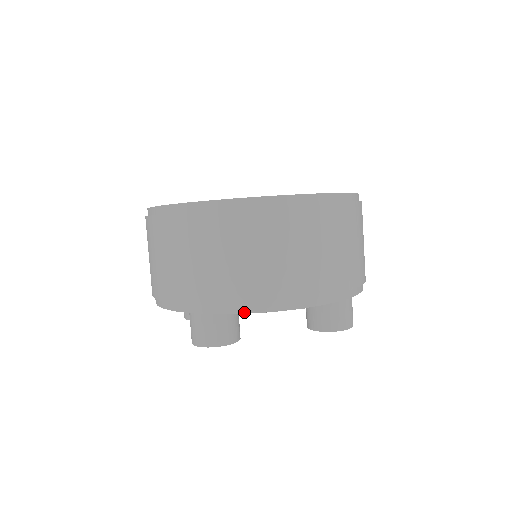
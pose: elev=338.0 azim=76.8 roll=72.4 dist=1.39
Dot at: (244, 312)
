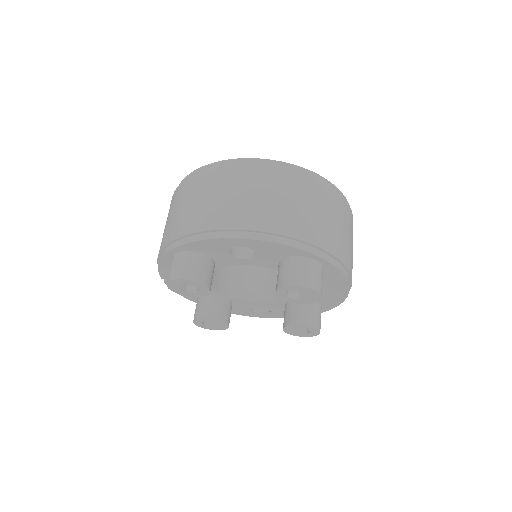
Dot at: (202, 239)
